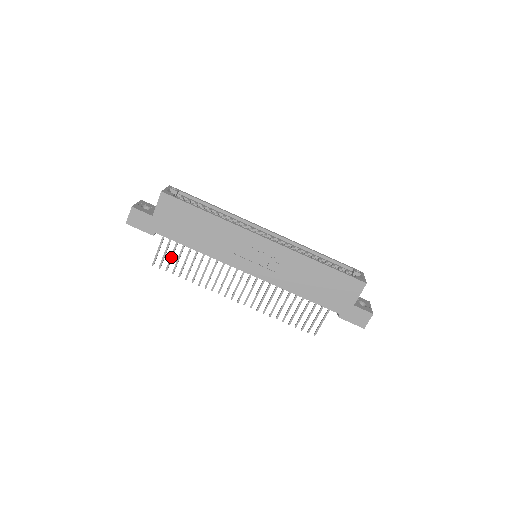
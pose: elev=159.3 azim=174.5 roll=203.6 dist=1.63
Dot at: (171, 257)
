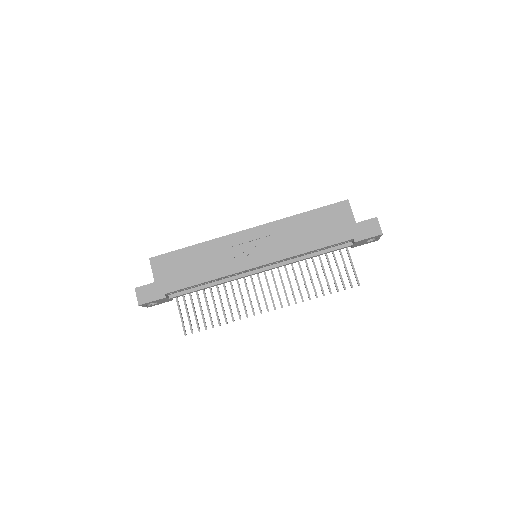
Dot at: (195, 315)
